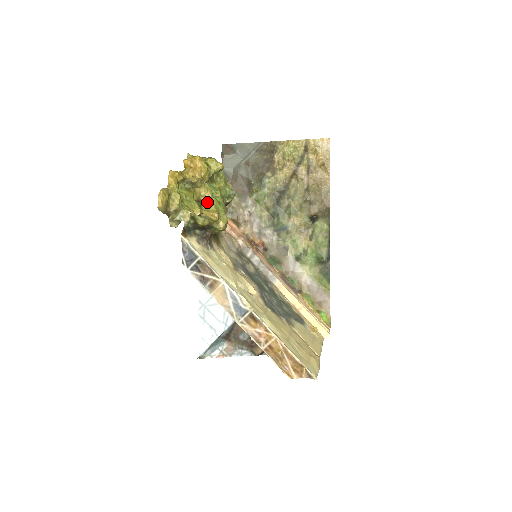
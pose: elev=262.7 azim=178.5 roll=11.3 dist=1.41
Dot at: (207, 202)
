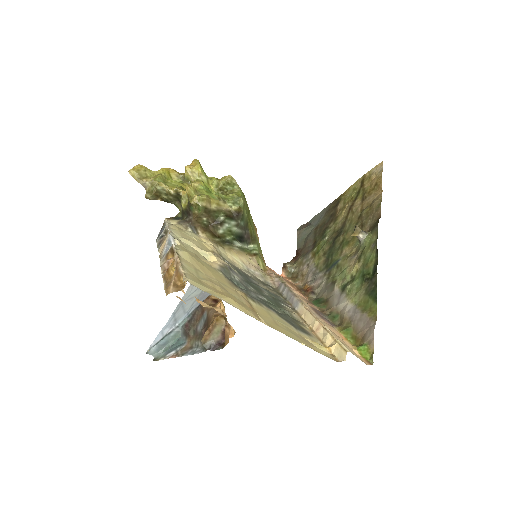
Dot at: occluded
